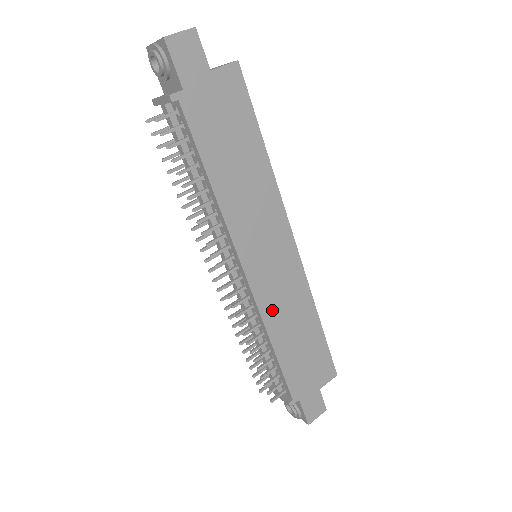
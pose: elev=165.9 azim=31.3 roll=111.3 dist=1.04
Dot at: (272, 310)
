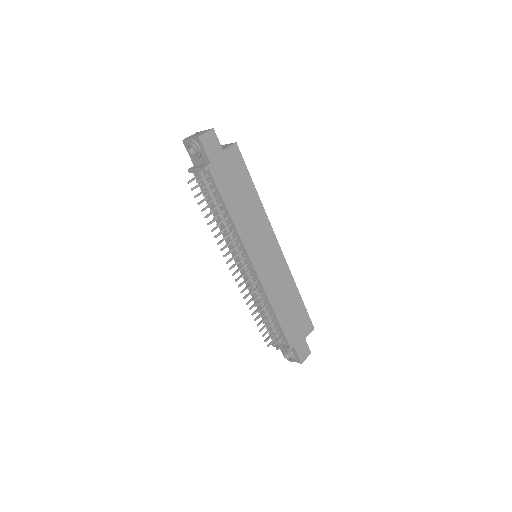
Dot at: (271, 288)
